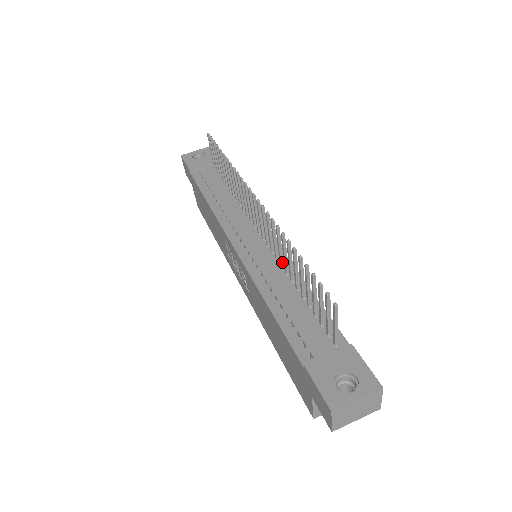
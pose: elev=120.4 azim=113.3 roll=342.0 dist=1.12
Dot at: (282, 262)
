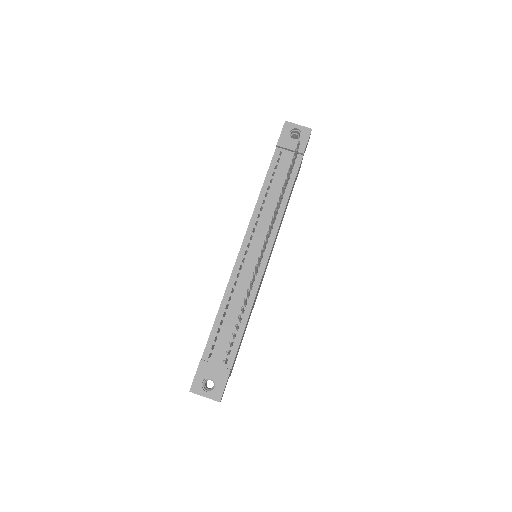
Dot at: (251, 288)
